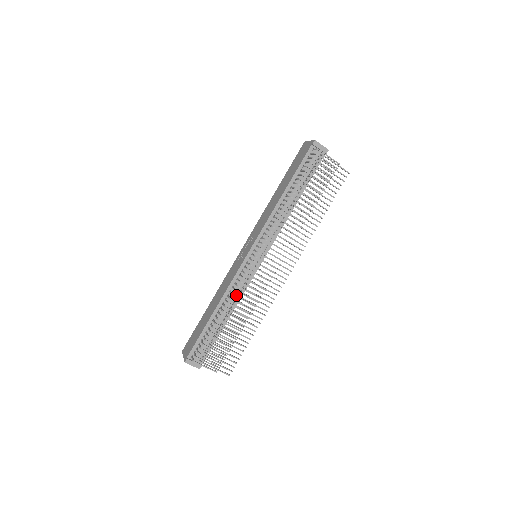
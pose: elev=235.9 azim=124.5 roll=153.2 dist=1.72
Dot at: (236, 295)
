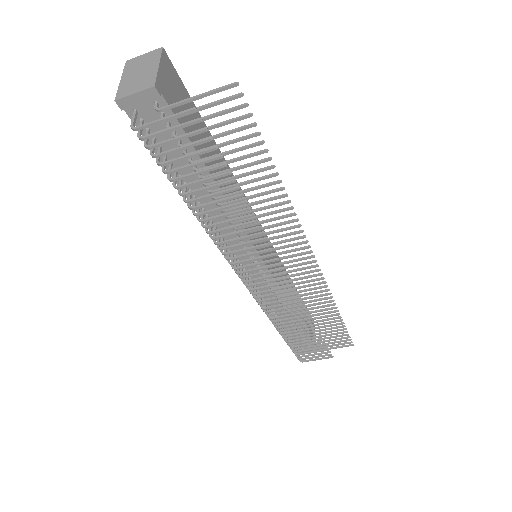
Dot at: occluded
